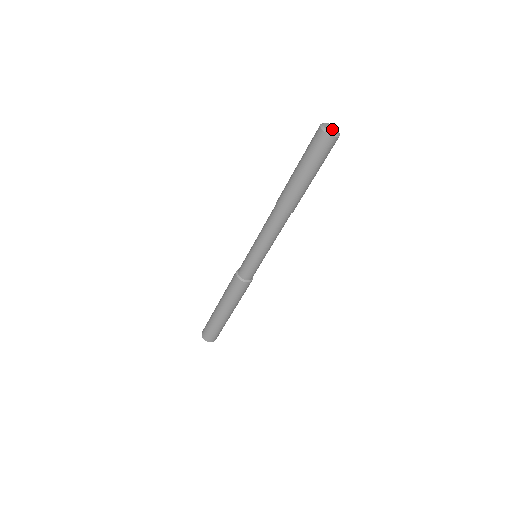
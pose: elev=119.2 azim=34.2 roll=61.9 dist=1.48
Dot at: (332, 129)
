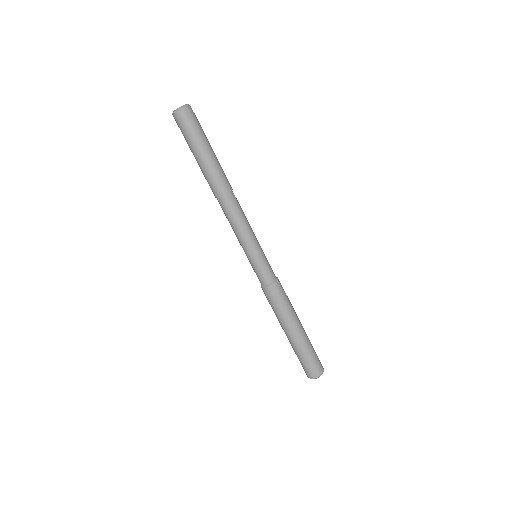
Dot at: occluded
